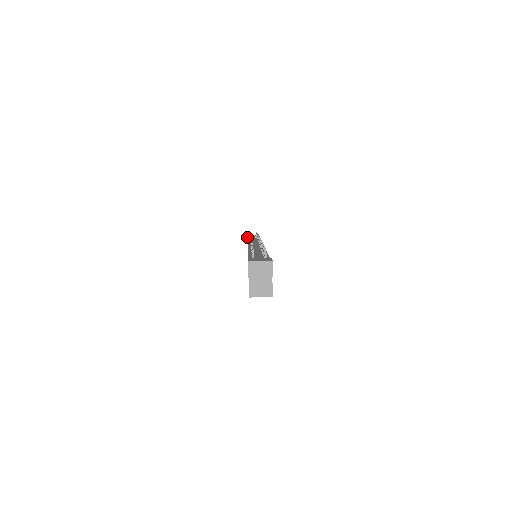
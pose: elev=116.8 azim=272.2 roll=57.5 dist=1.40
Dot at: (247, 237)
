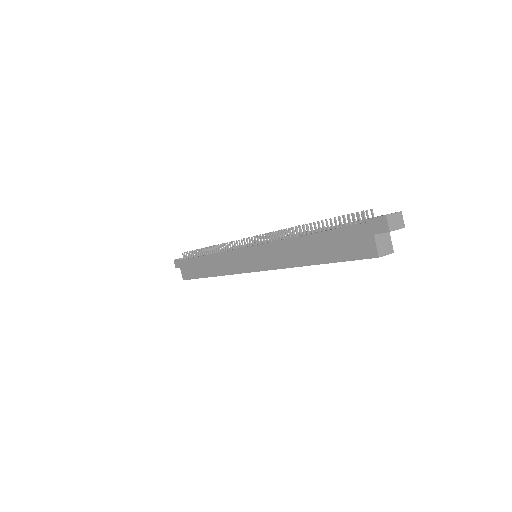
Dot at: (179, 259)
